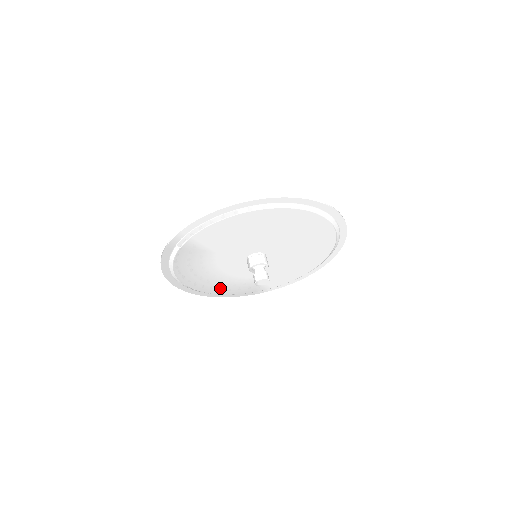
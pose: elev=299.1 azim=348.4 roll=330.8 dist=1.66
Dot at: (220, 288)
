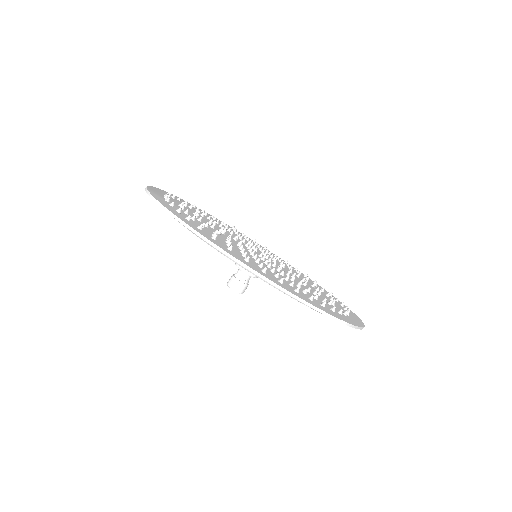
Dot at: occluded
